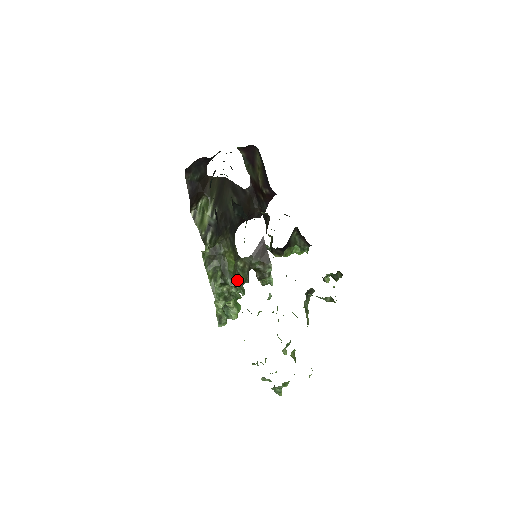
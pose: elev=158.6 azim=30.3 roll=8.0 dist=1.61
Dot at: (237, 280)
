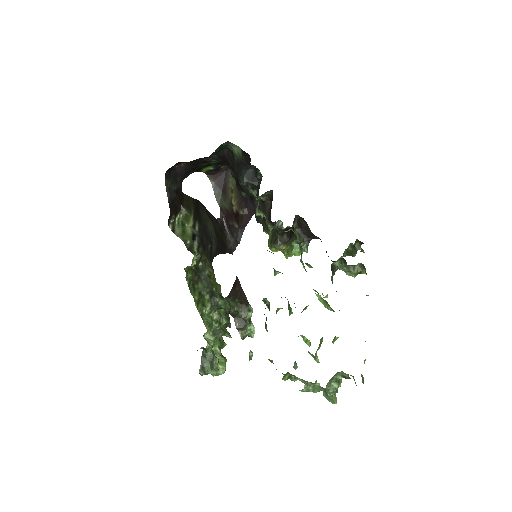
Dot at: (225, 310)
